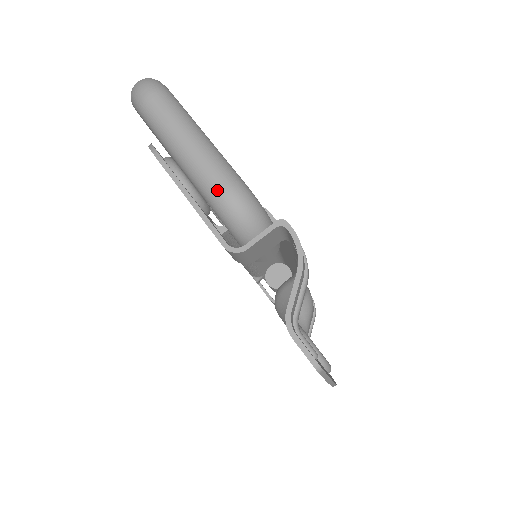
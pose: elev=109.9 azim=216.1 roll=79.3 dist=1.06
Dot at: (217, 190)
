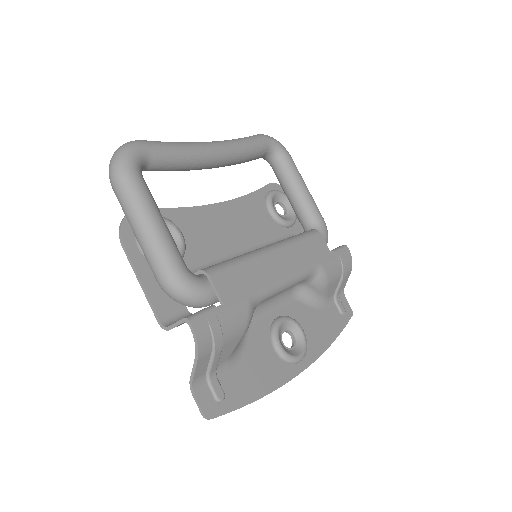
Dot at: (155, 277)
